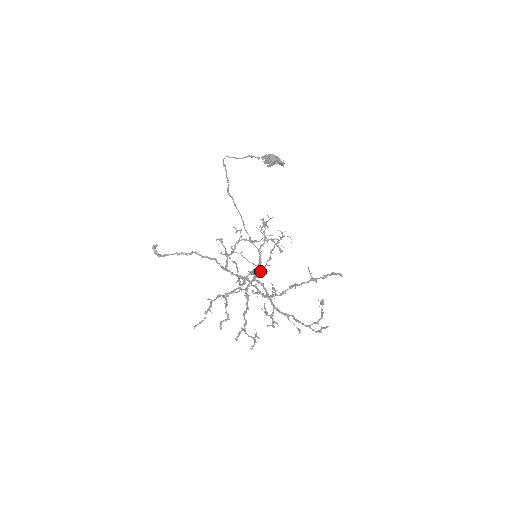
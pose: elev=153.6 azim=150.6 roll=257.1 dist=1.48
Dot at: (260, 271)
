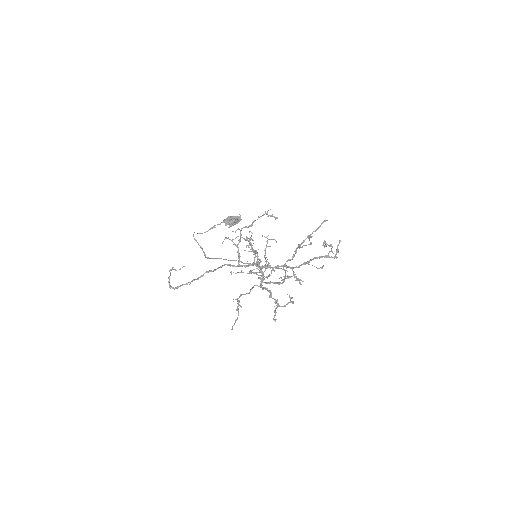
Dot at: (263, 274)
